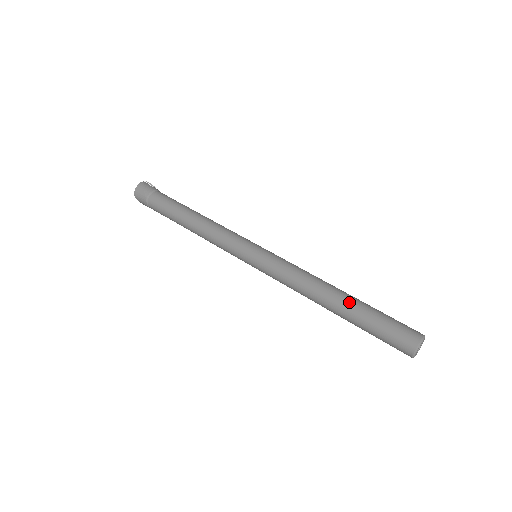
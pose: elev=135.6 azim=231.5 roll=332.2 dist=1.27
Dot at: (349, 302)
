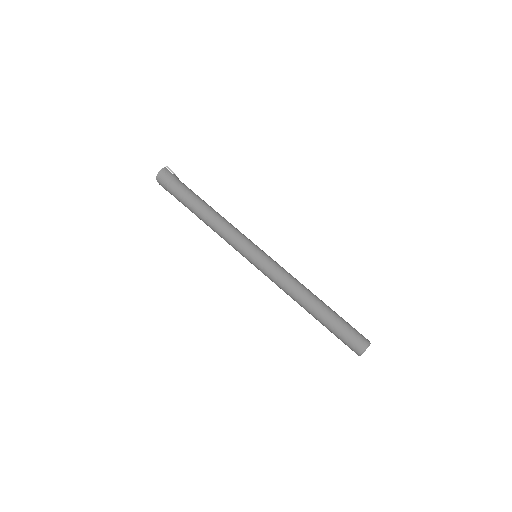
Dot at: (322, 310)
